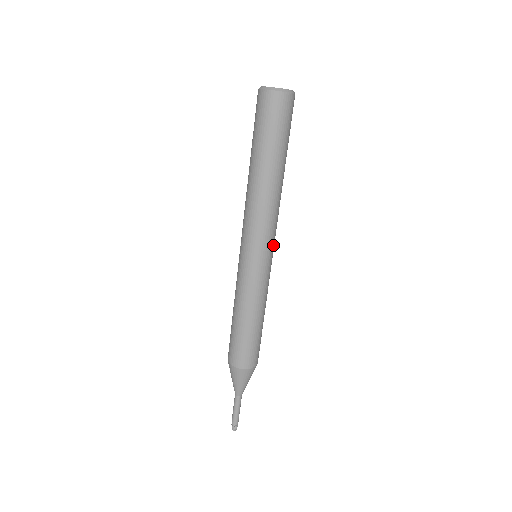
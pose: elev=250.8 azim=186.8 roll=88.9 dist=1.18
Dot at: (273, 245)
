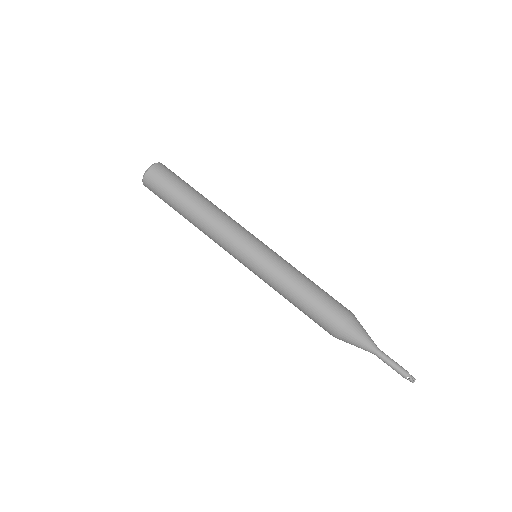
Dot at: (251, 238)
